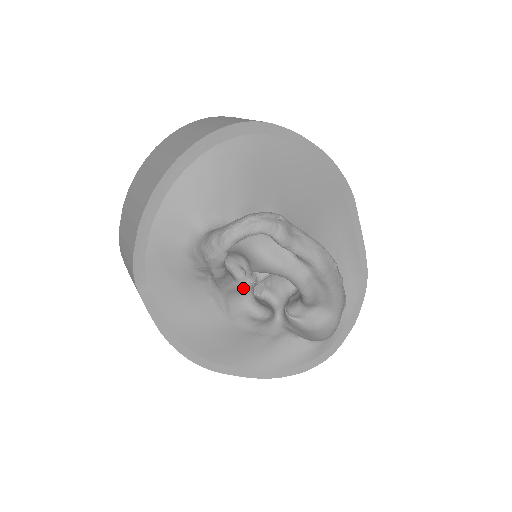
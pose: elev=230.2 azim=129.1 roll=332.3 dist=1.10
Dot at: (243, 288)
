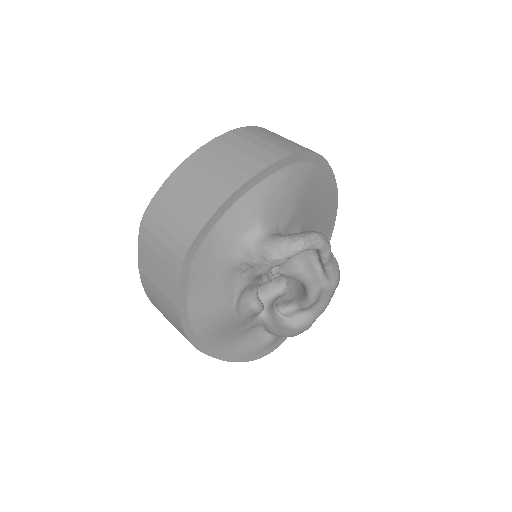
Dot at: (260, 284)
